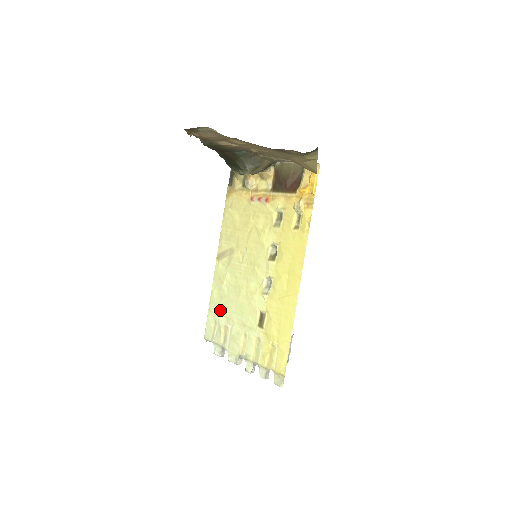
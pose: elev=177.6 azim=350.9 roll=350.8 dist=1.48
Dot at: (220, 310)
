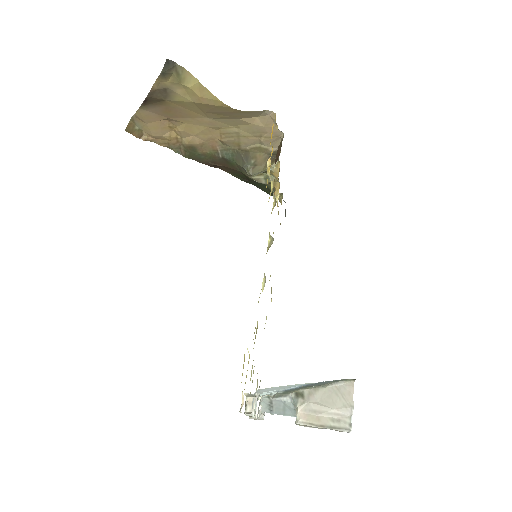
Dot at: occluded
